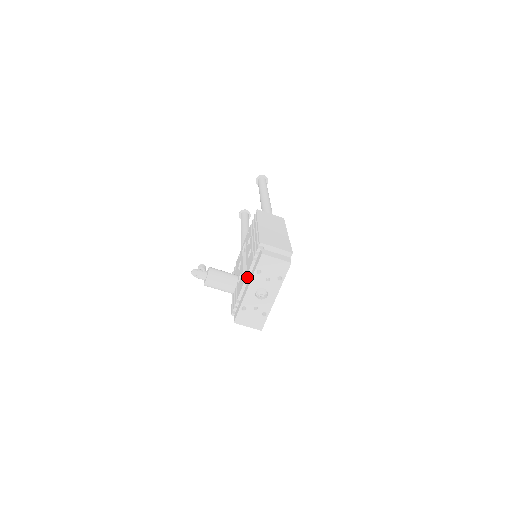
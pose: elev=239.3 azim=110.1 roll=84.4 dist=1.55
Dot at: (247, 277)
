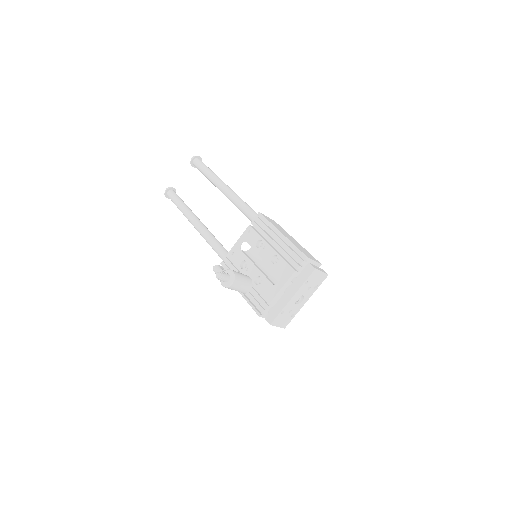
Dot at: (285, 284)
